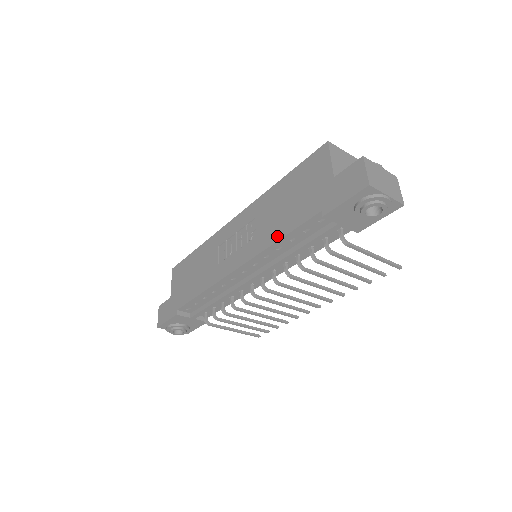
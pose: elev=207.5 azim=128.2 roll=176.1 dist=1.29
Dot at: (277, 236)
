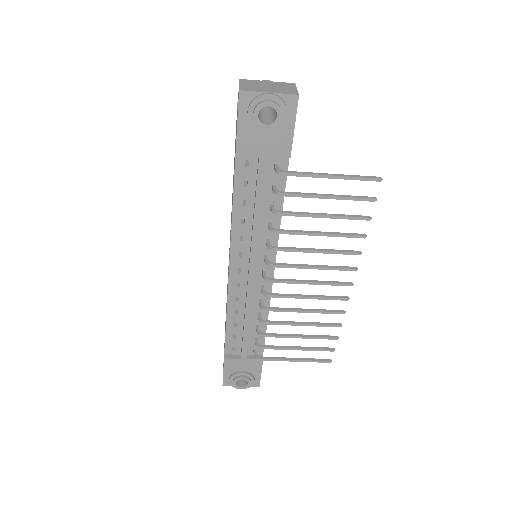
Dot at: (232, 209)
